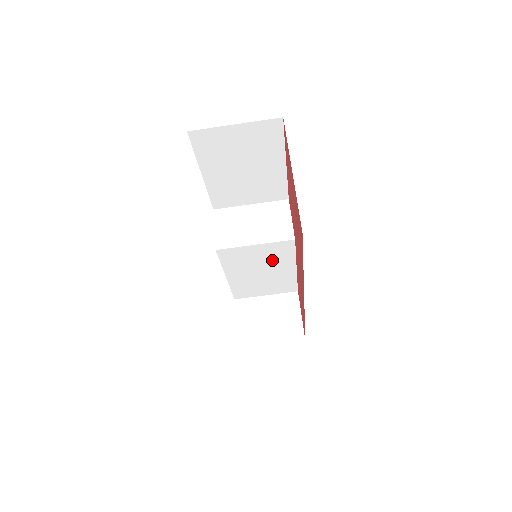
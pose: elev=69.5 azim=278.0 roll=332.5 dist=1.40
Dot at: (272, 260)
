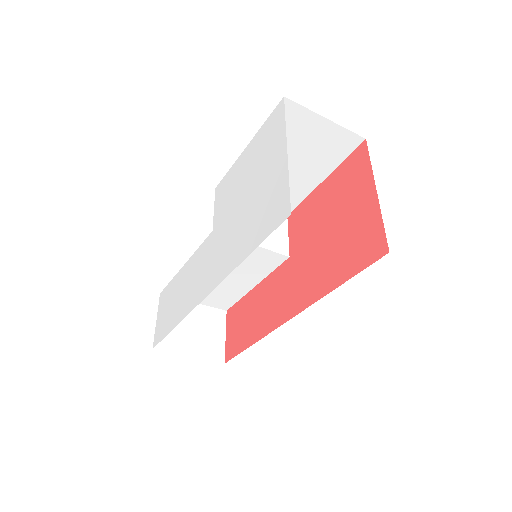
Dot at: (246, 268)
